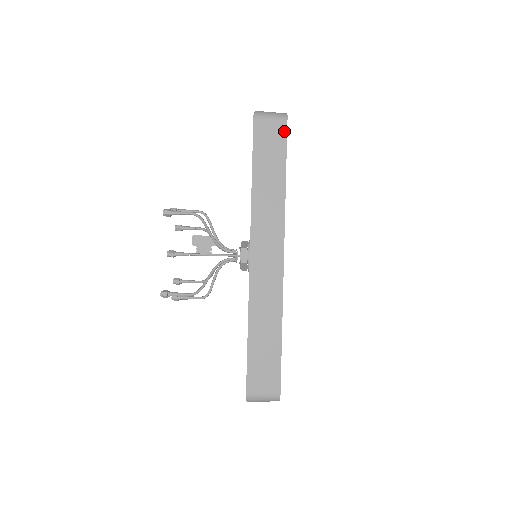
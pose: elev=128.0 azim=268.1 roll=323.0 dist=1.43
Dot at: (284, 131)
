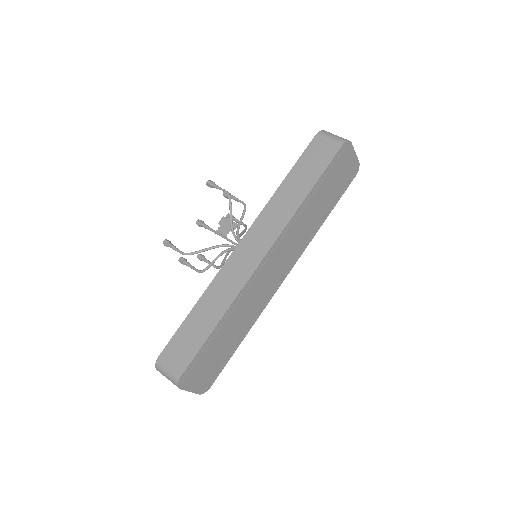
Dot at: (335, 152)
